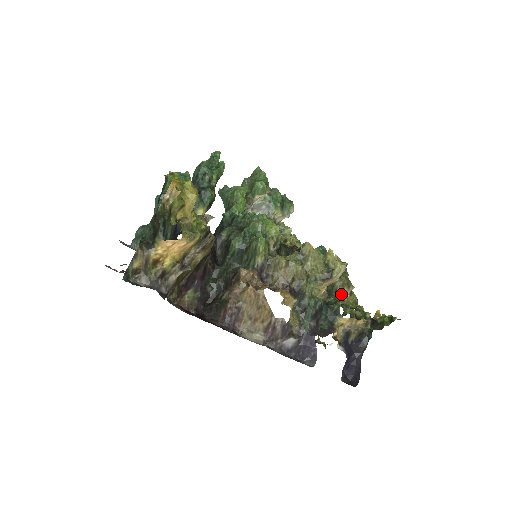
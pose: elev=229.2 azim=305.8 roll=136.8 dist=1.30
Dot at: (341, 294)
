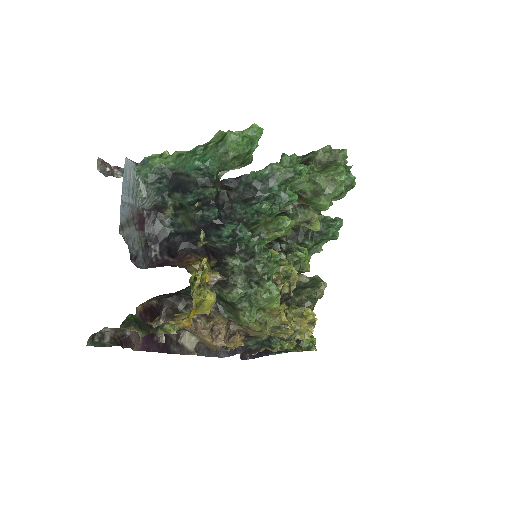
Dot at: occluded
